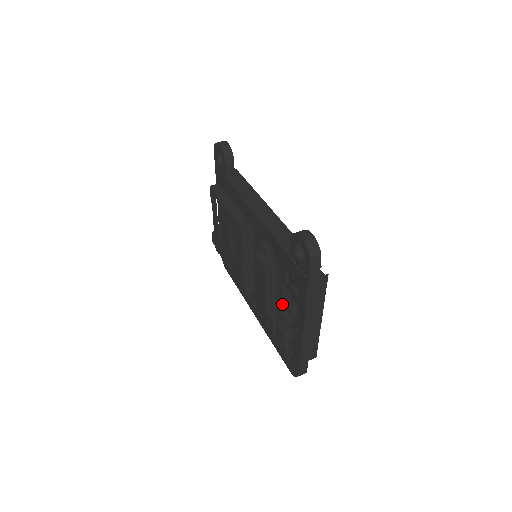
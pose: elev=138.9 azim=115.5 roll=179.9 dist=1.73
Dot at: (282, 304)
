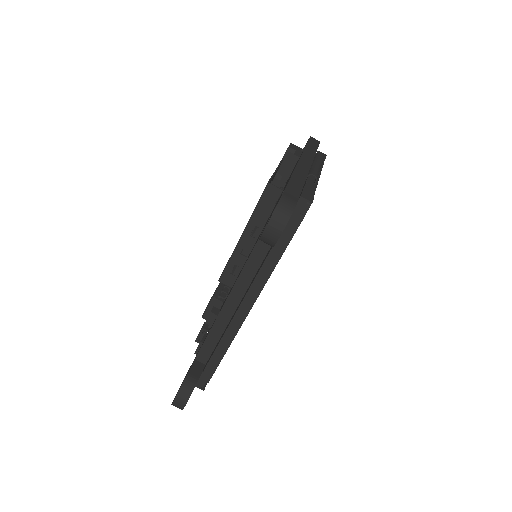
Dot at: occluded
